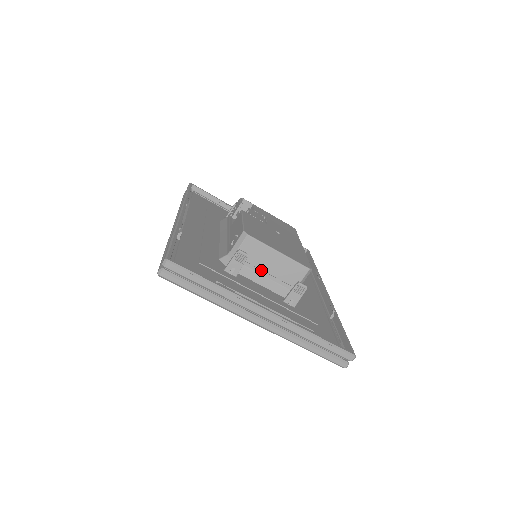
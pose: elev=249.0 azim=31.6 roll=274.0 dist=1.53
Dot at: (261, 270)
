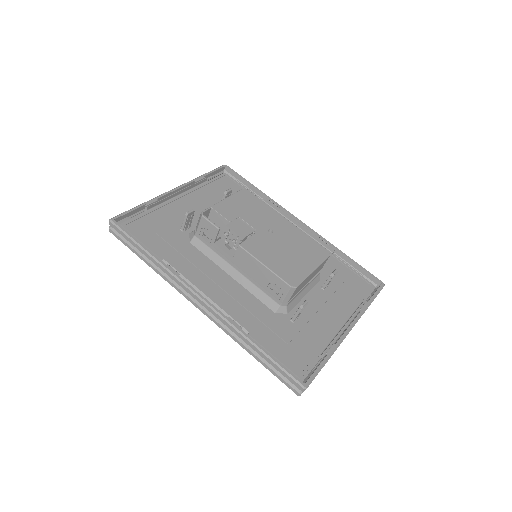
Dot at: (303, 289)
